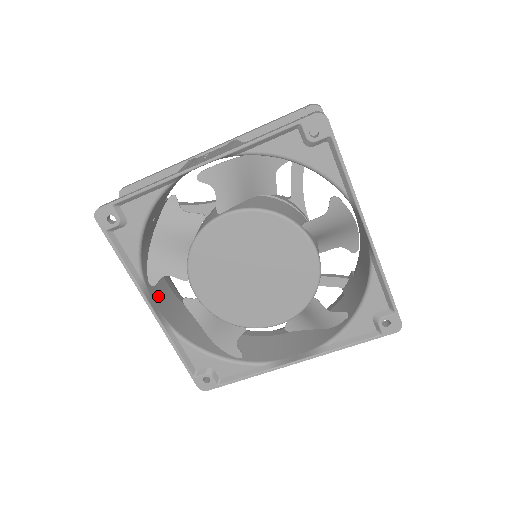
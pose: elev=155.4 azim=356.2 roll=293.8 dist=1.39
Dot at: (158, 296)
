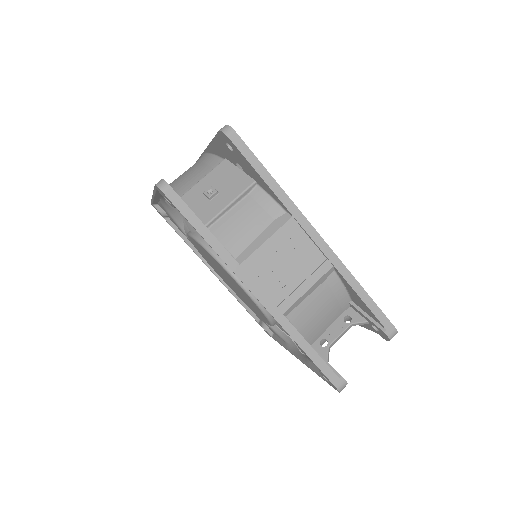
Dot at: occluded
